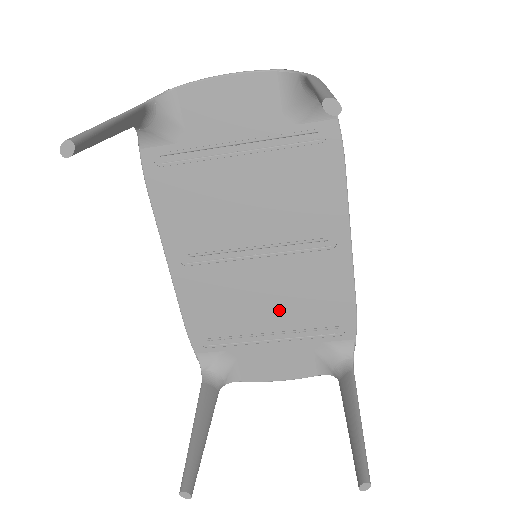
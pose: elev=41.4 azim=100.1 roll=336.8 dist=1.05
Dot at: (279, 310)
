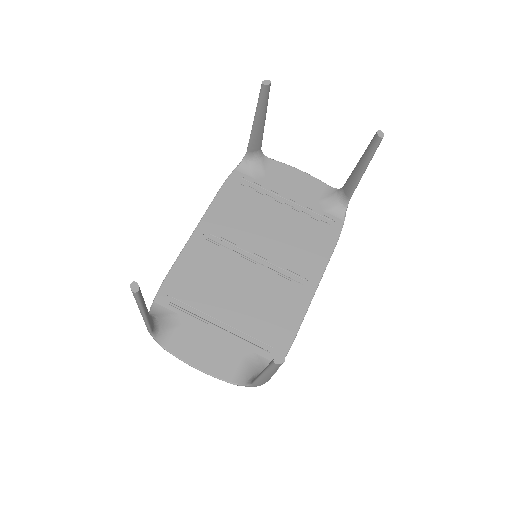
Dot at: (241, 306)
